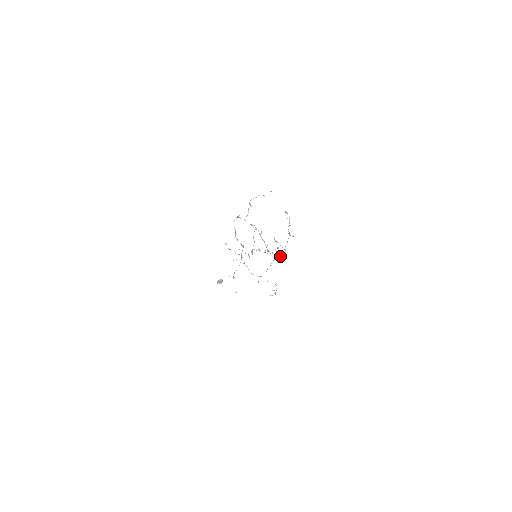
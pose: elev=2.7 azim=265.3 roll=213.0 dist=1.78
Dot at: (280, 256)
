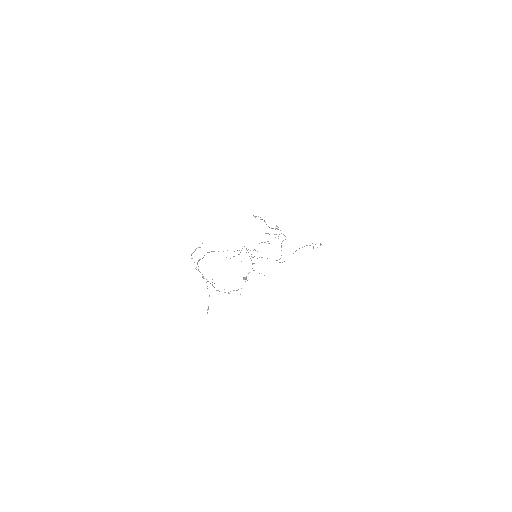
Dot at: occluded
